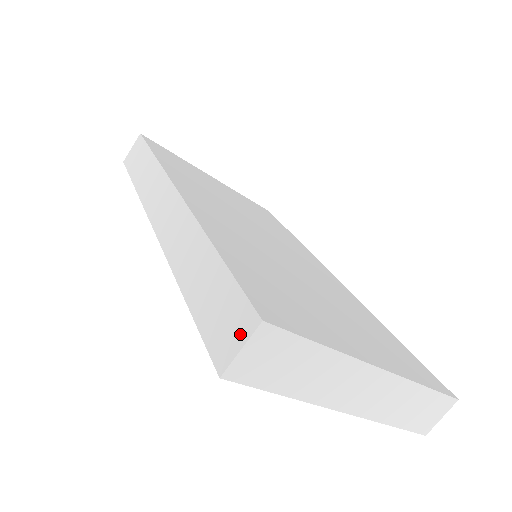
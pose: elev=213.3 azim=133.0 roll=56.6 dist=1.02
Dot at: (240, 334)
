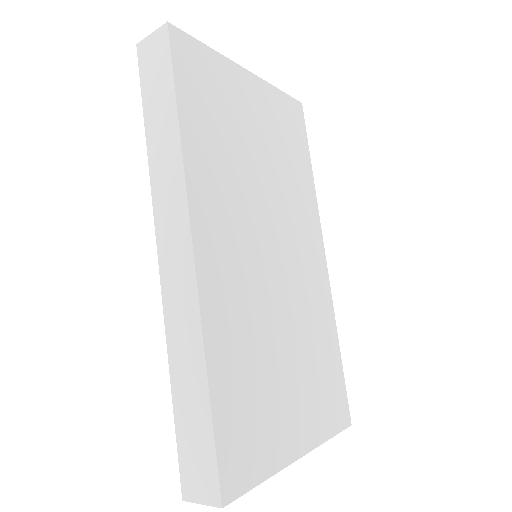
Dot at: (205, 494)
